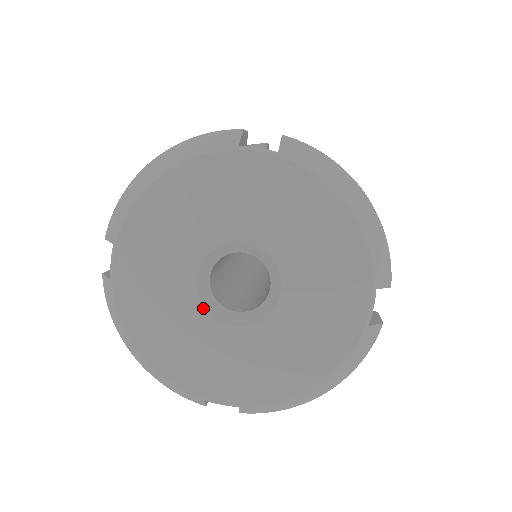
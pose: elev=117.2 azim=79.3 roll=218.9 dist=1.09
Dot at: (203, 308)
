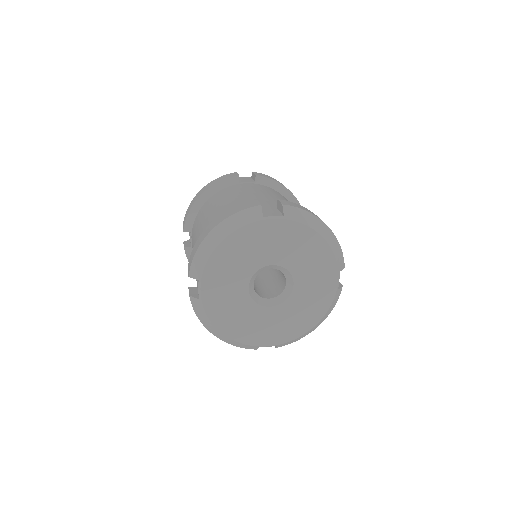
Dot at: (254, 302)
